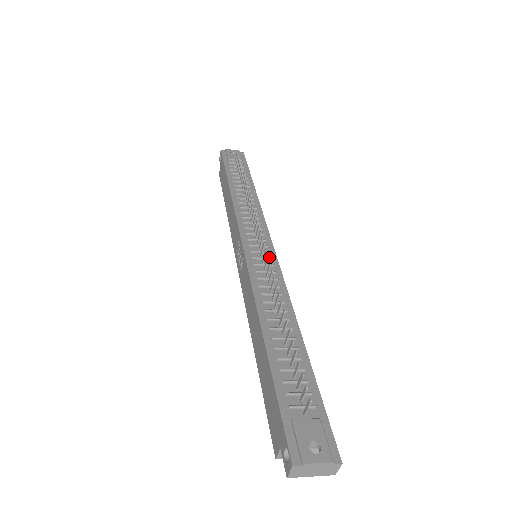
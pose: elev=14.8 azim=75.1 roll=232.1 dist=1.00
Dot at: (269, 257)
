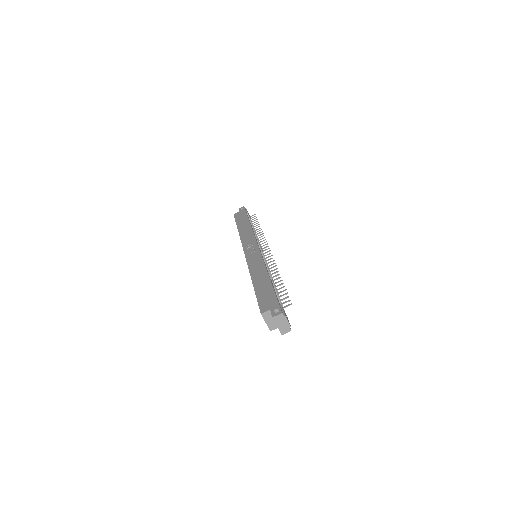
Dot at: occluded
